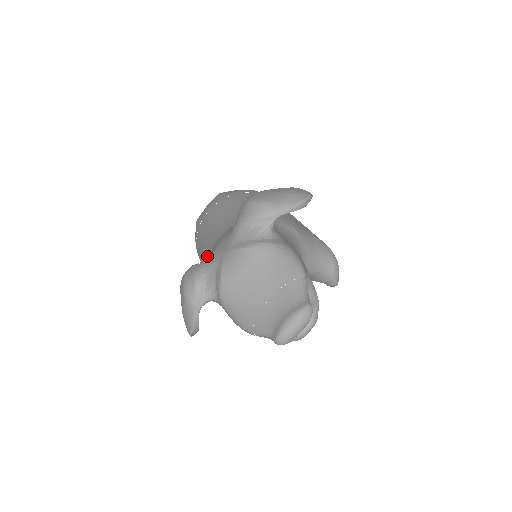
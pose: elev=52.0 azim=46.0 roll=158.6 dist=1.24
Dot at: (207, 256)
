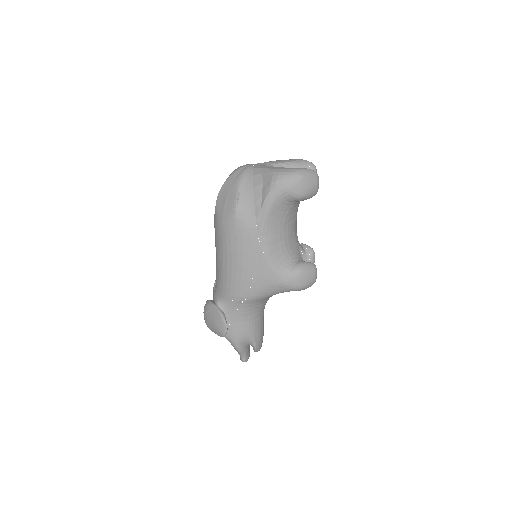
Dot at: occluded
